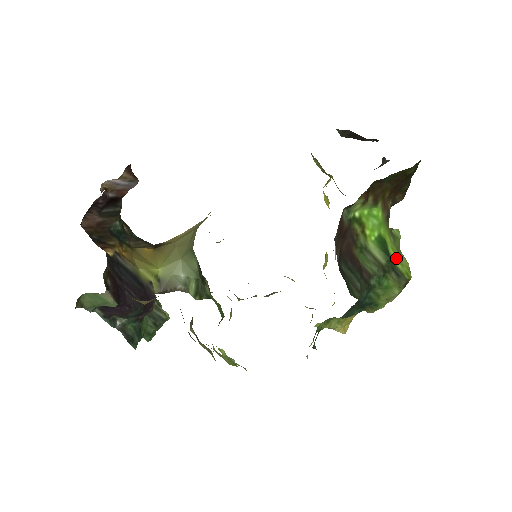
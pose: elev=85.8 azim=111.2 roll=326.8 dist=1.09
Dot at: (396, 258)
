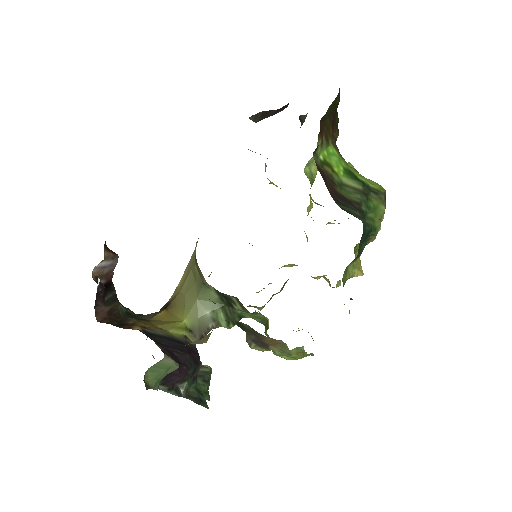
Dot at: (366, 181)
